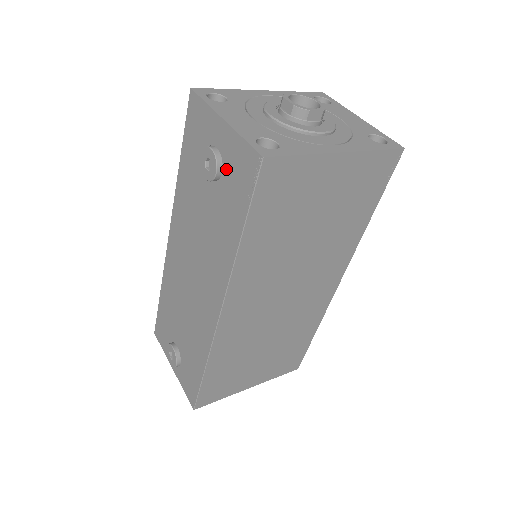
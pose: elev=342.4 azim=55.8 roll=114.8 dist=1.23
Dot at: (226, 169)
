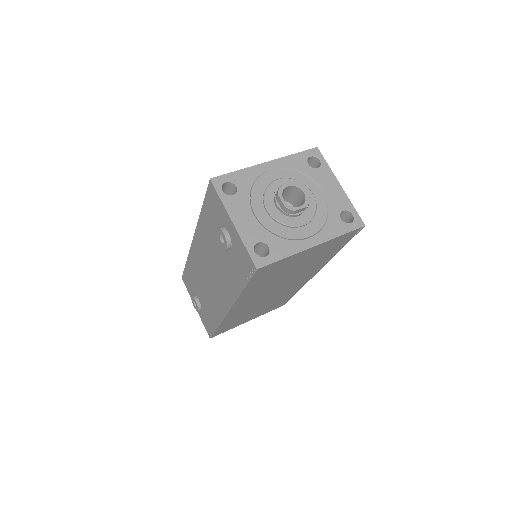
Dot at: (234, 250)
